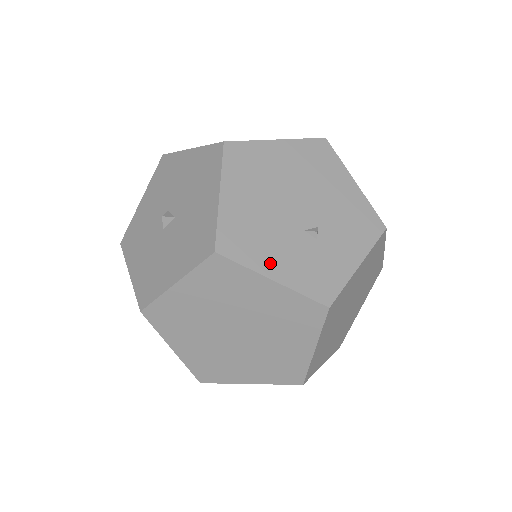
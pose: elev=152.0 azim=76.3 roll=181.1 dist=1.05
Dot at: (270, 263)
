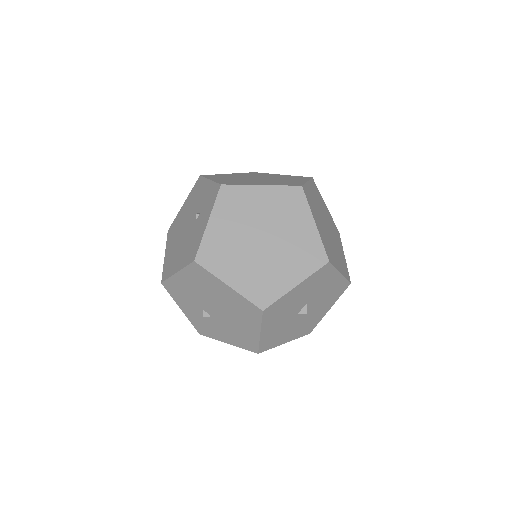
Dot at: occluded
